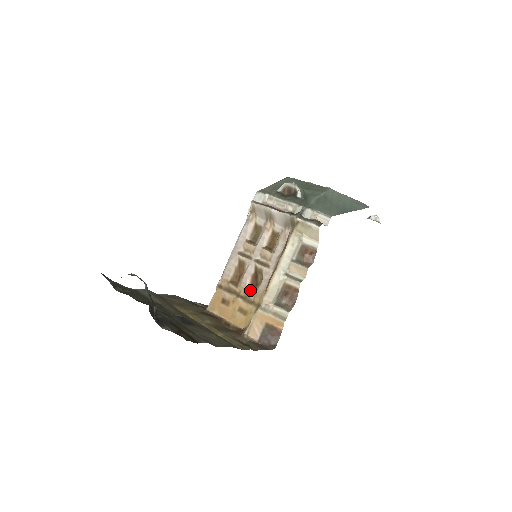
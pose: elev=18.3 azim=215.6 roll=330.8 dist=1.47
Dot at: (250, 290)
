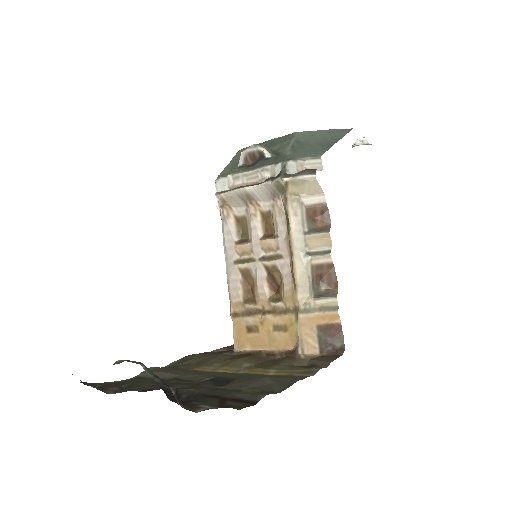
Dot at: (274, 298)
